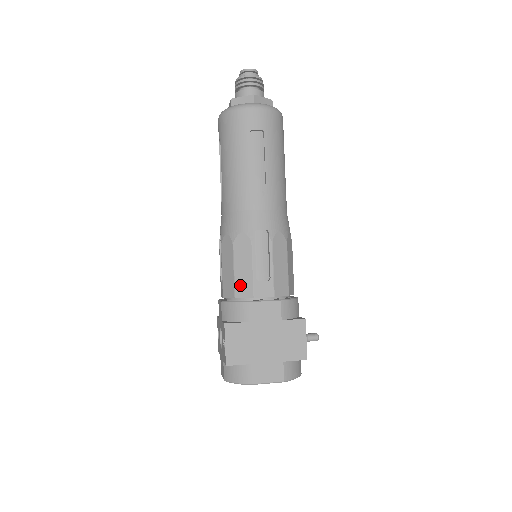
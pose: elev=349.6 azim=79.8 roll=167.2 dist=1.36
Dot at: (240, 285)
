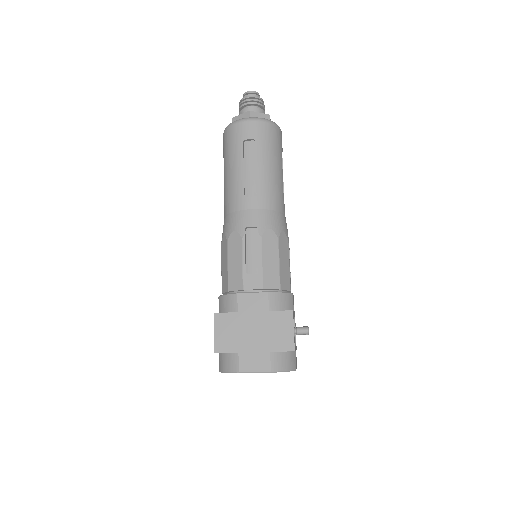
Dot at: (232, 279)
